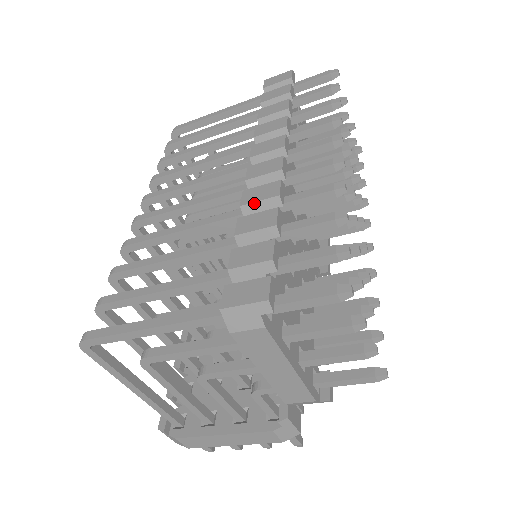
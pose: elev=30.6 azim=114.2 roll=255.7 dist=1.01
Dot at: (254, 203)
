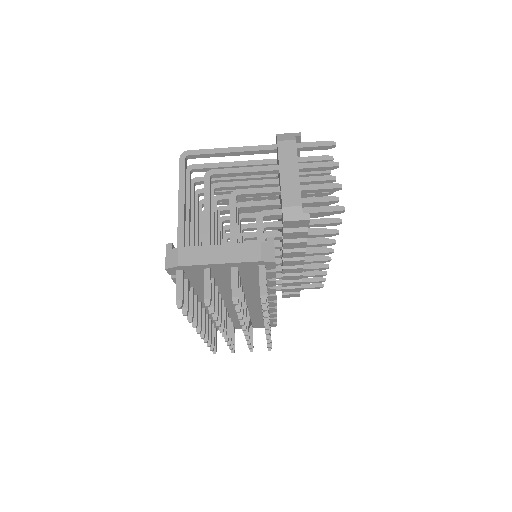
Dot at: occluded
